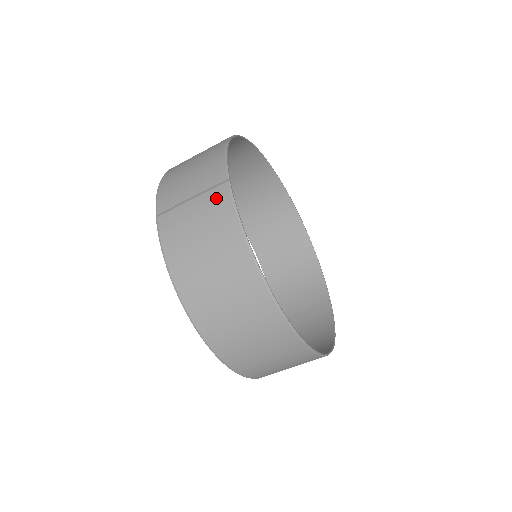
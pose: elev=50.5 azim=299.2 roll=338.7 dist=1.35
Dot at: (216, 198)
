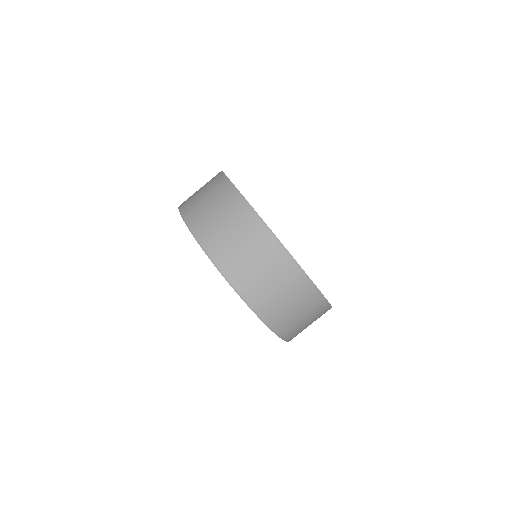
Dot at: occluded
